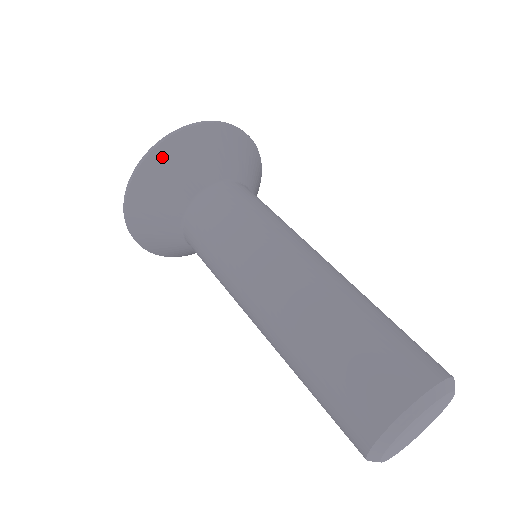
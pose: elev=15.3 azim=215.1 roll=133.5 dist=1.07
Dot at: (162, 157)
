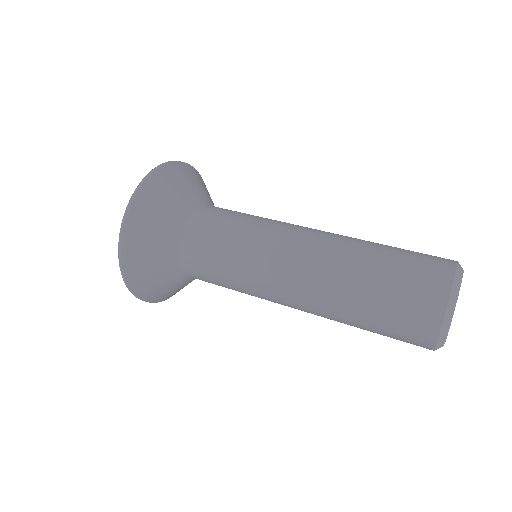
Dot at: (147, 196)
